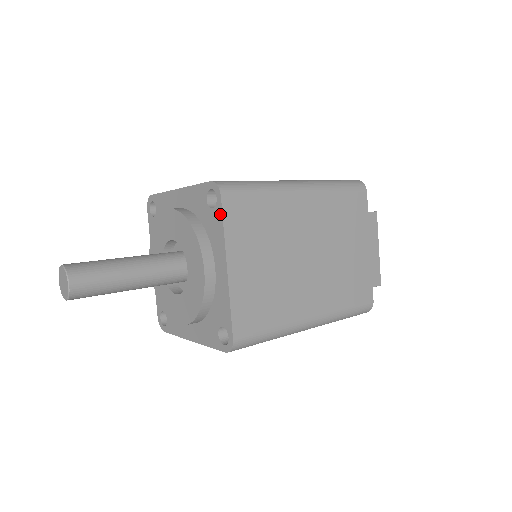
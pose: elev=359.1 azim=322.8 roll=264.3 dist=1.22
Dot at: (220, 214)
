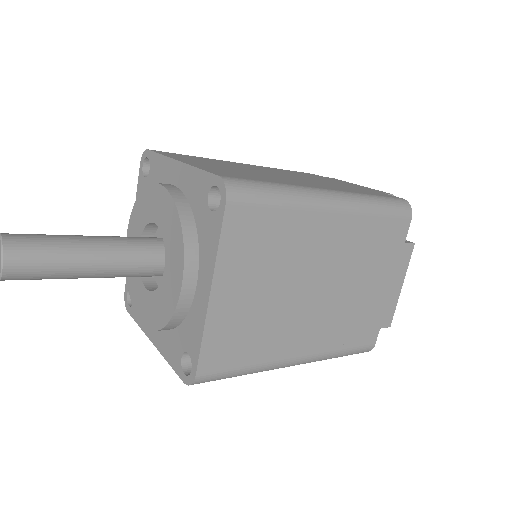
Dot at: (219, 224)
